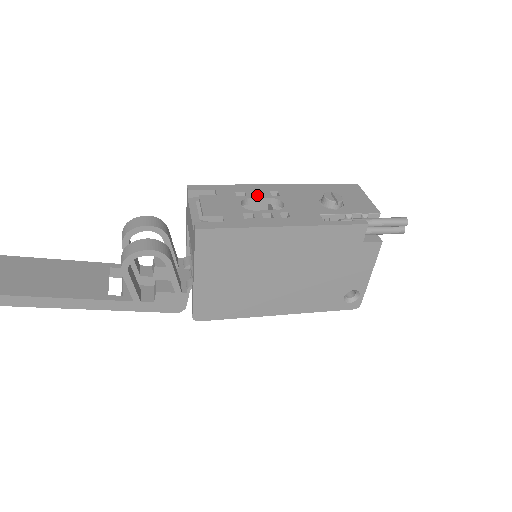
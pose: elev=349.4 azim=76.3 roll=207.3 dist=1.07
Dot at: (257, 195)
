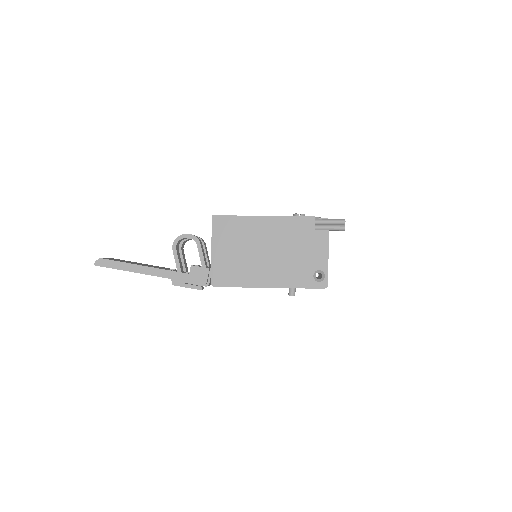
Dot at: occluded
